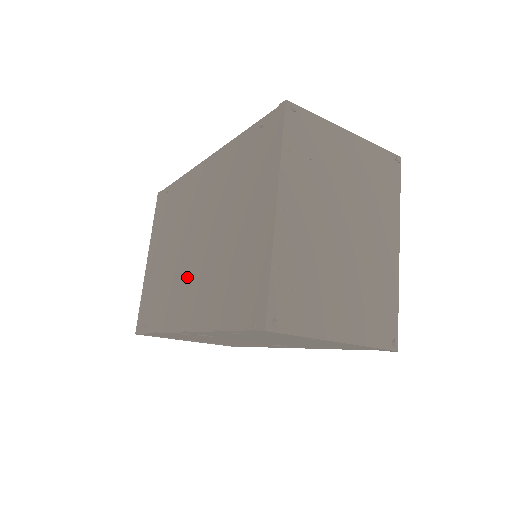
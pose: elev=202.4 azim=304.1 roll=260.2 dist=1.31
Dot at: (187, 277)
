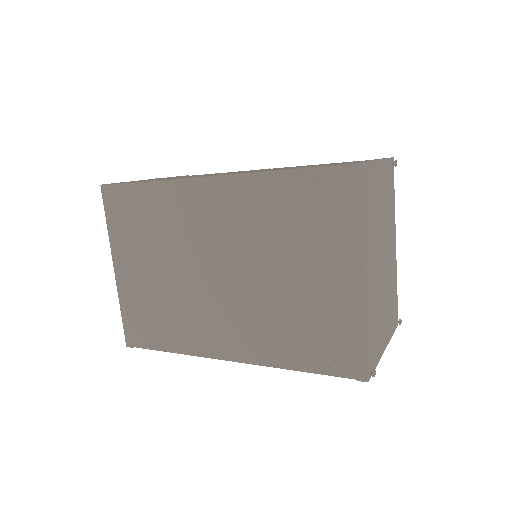
Dot at: (218, 309)
